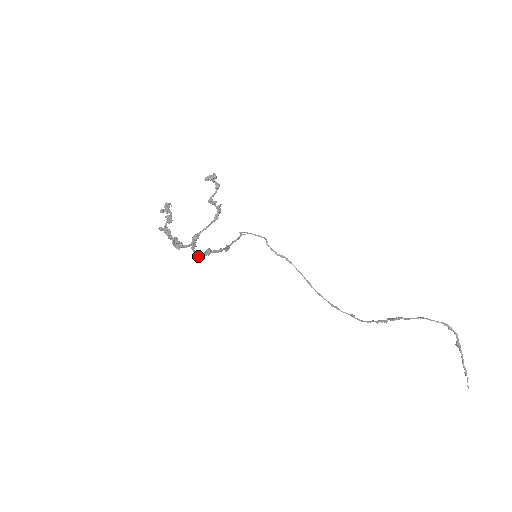
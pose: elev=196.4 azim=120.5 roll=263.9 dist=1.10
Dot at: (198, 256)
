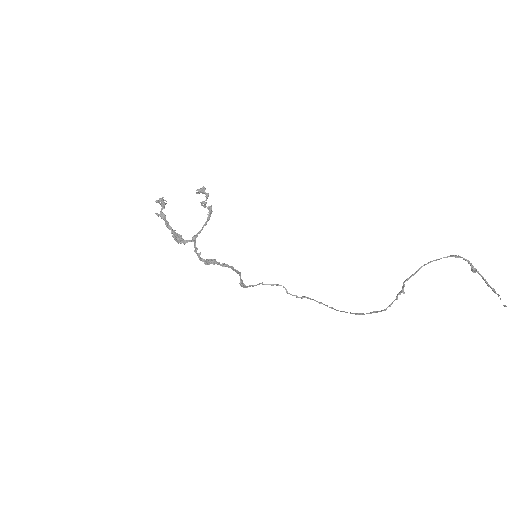
Dot at: (202, 260)
